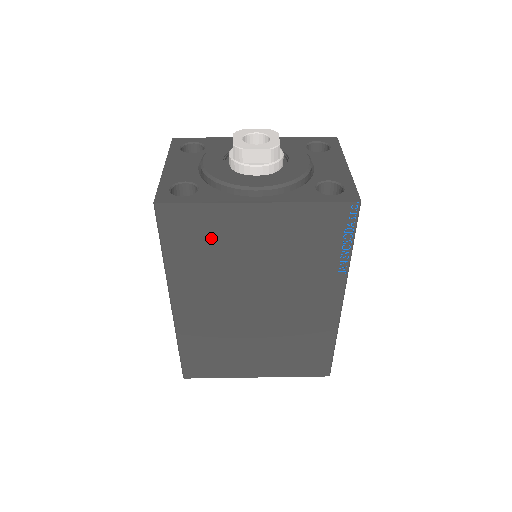
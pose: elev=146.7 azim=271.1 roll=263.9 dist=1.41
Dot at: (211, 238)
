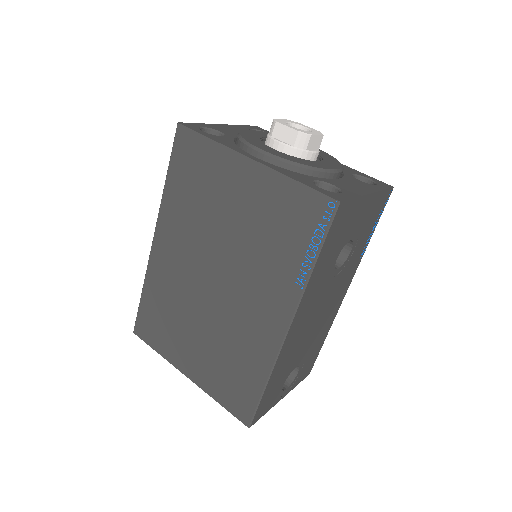
Dot at: (204, 180)
